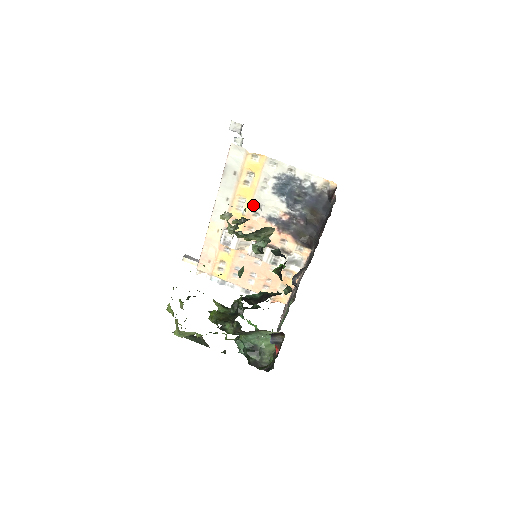
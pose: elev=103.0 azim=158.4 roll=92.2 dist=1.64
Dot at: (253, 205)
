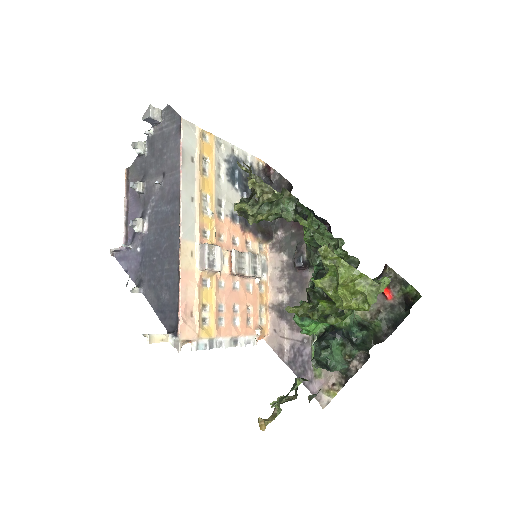
Dot at: (216, 202)
